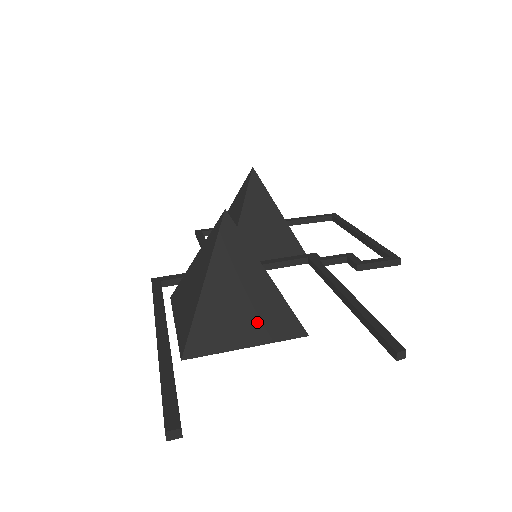
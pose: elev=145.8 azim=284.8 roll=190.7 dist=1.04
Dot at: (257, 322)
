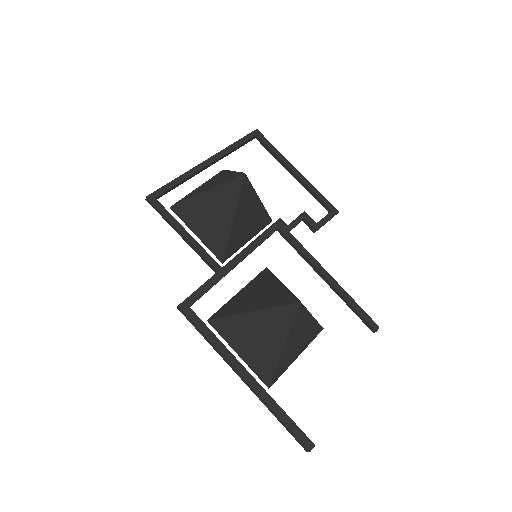
Dot at: (304, 343)
